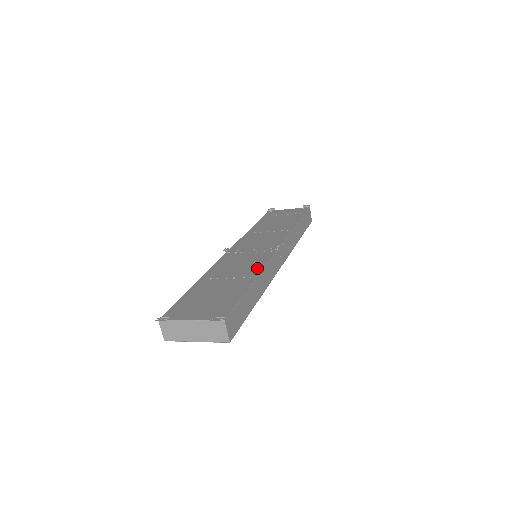
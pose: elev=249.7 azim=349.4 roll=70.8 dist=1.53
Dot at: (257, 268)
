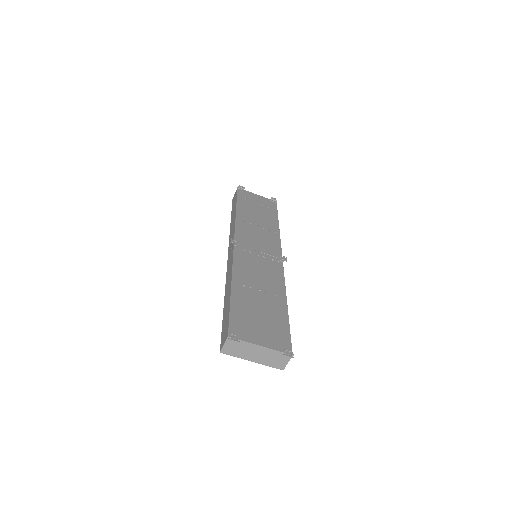
Dot at: (280, 285)
